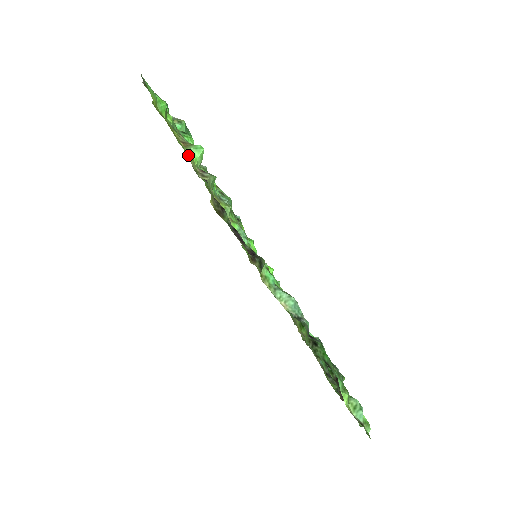
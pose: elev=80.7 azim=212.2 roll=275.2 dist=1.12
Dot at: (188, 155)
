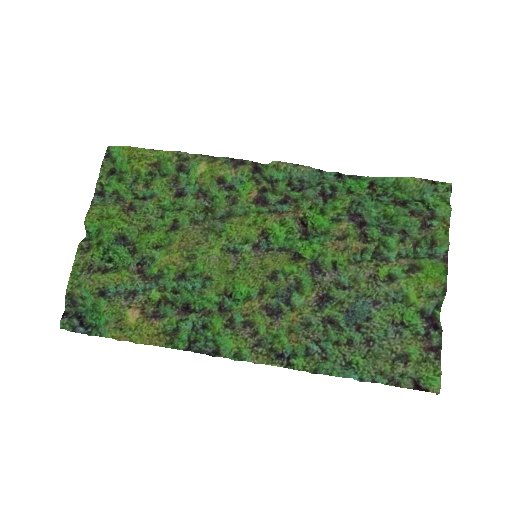
Dot at: (167, 158)
